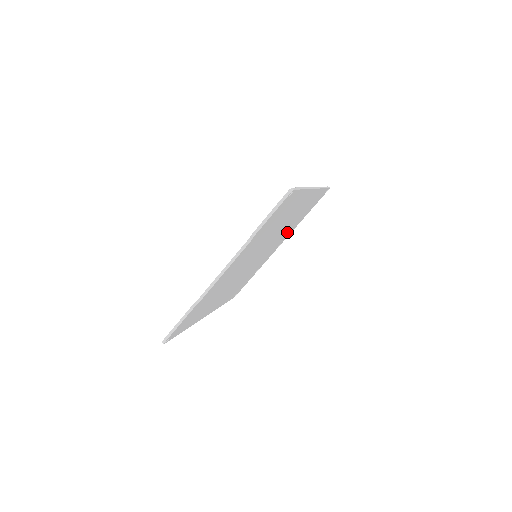
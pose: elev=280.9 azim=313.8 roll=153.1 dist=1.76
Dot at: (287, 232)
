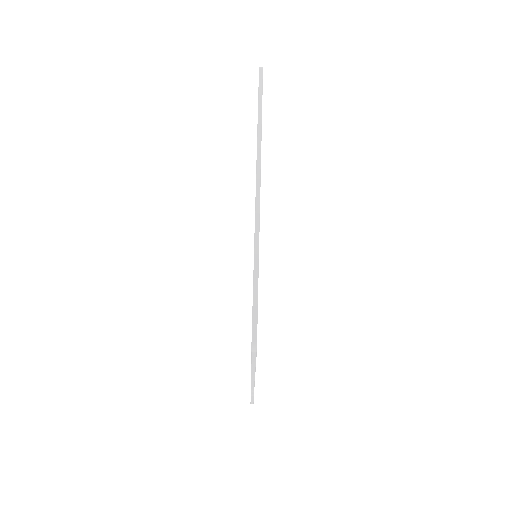
Dot at: occluded
